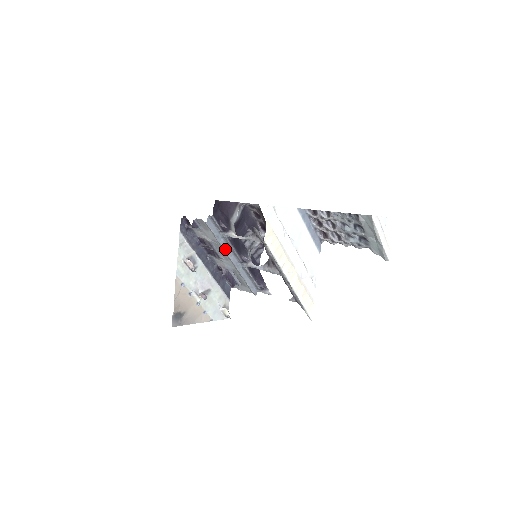
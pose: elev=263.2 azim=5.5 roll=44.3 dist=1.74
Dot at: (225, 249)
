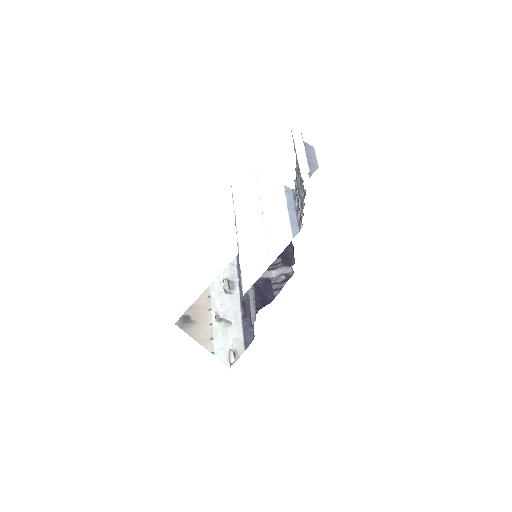
Dot at: occluded
